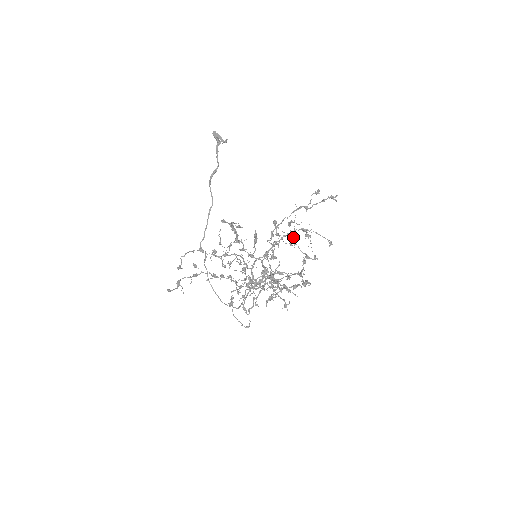
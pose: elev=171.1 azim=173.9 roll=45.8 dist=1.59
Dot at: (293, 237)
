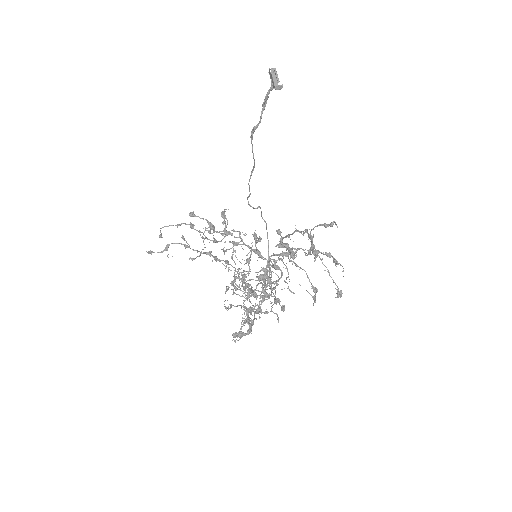
Dot at: (293, 261)
